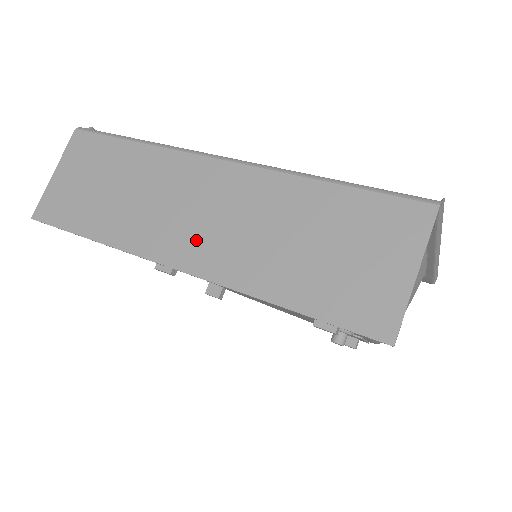
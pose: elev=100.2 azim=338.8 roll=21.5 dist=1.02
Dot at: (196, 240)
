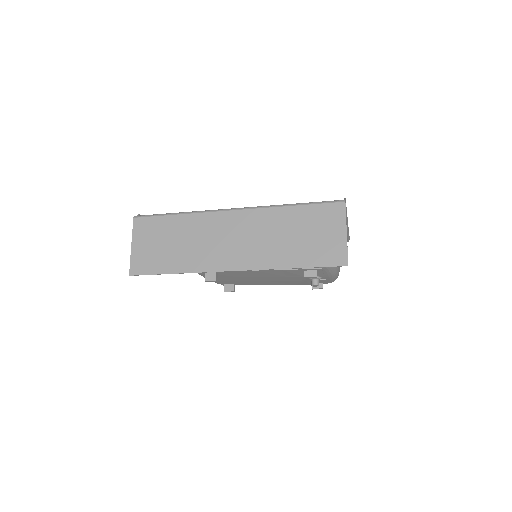
Dot at: (238, 253)
